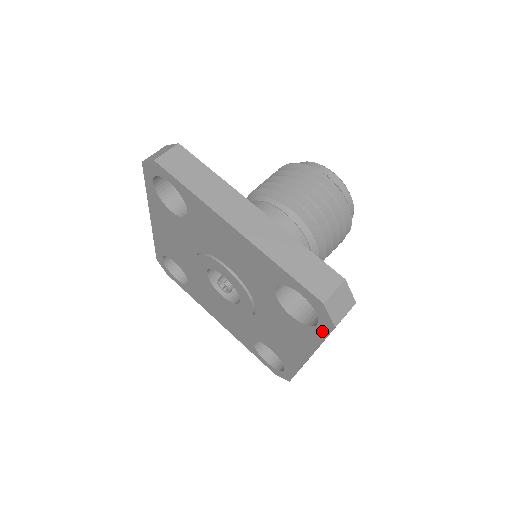
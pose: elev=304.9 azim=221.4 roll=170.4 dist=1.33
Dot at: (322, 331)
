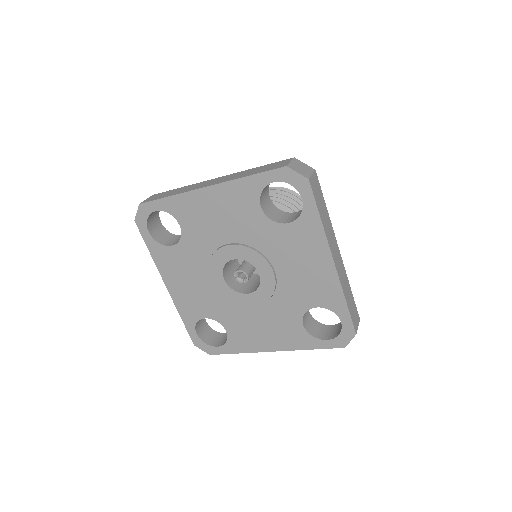
Dot at: (309, 201)
